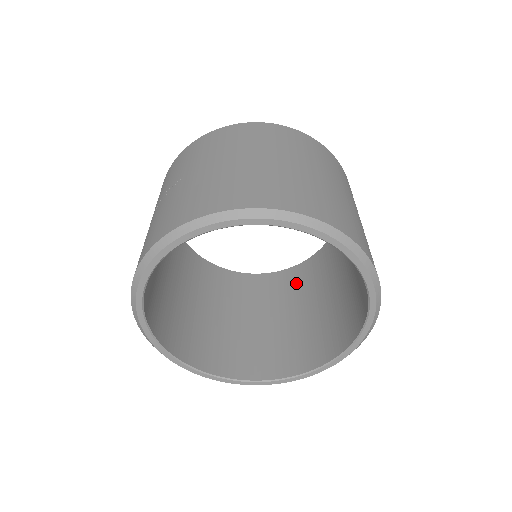
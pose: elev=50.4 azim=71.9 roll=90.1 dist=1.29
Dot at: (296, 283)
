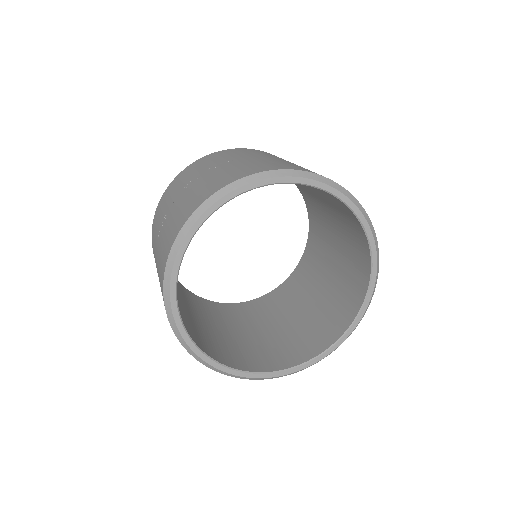
Dot at: (249, 312)
